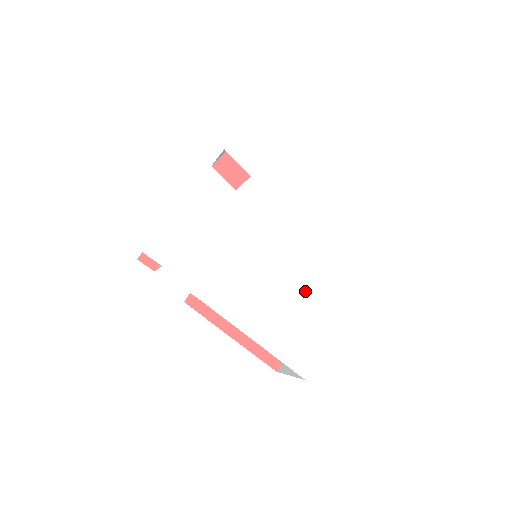
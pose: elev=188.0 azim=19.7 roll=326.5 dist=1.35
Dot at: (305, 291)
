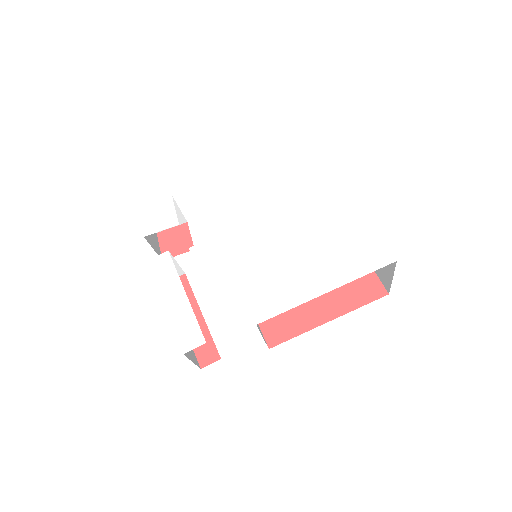
Dot at: (308, 223)
